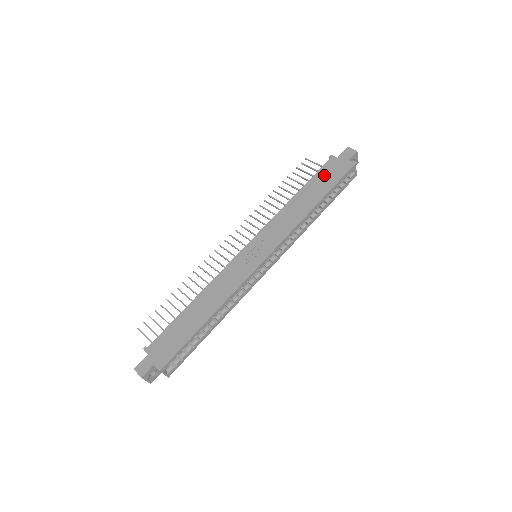
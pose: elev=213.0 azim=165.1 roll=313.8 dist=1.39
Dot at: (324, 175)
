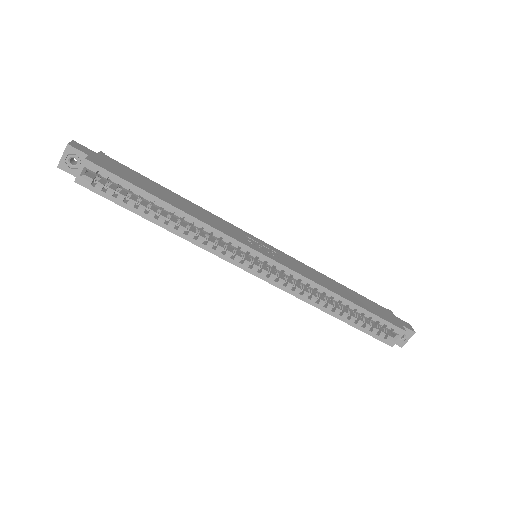
Dot at: (373, 305)
